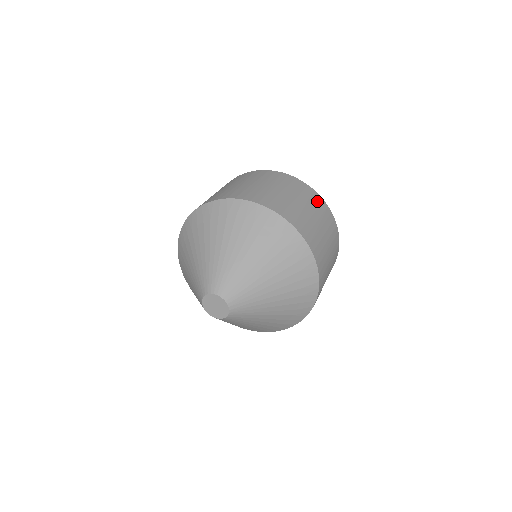
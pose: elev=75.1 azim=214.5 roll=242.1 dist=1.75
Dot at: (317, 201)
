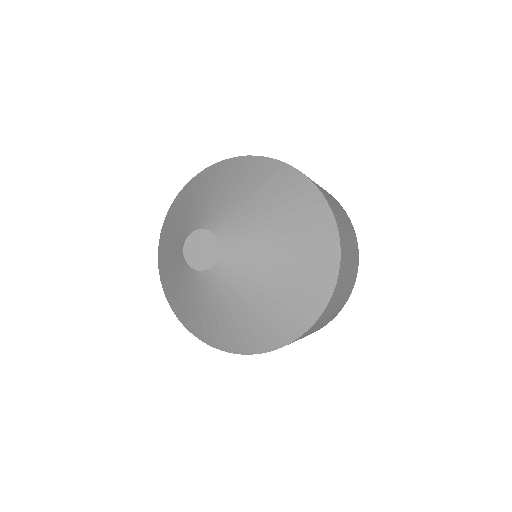
Dot at: (354, 279)
